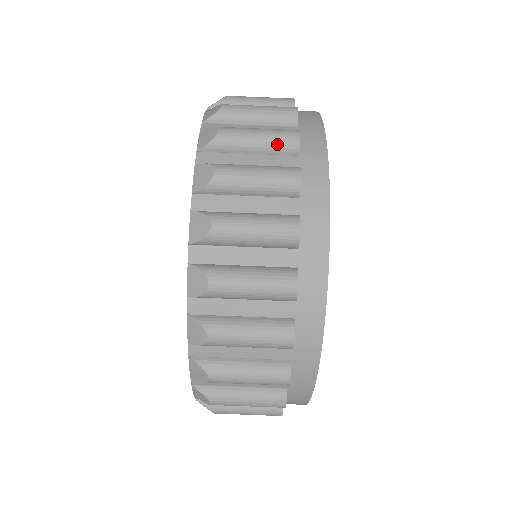
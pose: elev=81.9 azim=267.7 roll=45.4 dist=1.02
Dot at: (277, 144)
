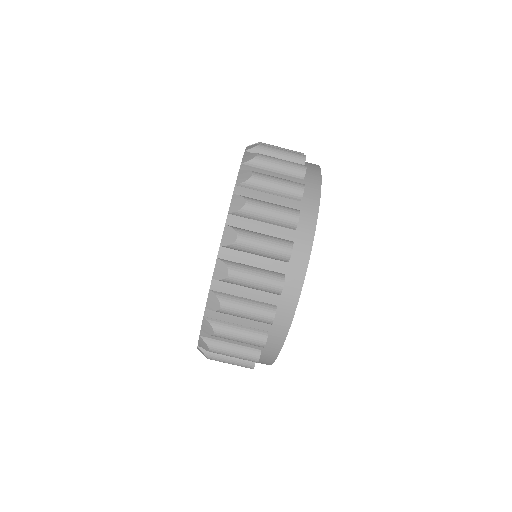
Dot at: (266, 290)
